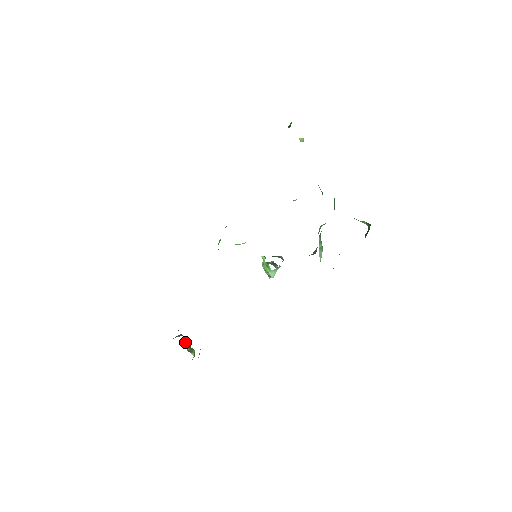
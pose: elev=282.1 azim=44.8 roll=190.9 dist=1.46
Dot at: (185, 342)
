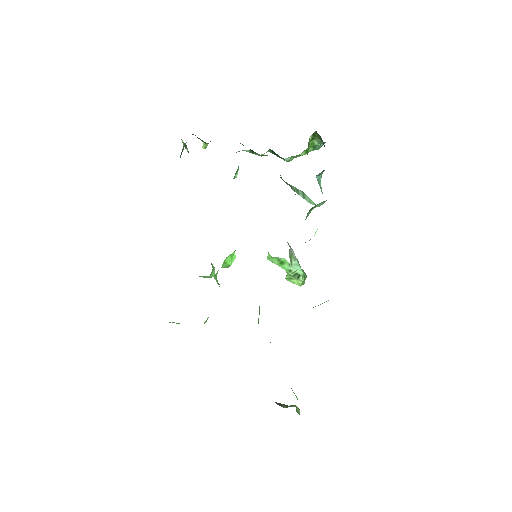
Dot at: occluded
